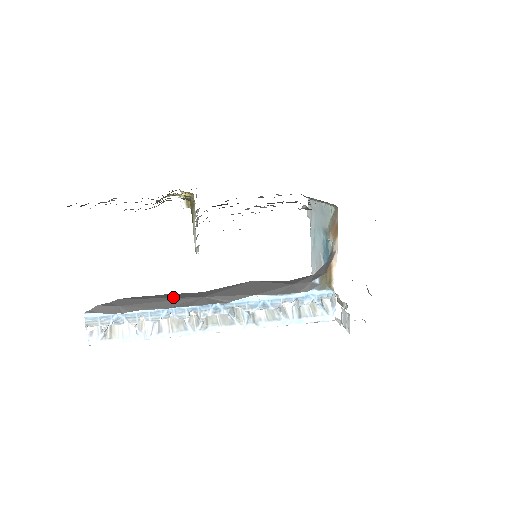
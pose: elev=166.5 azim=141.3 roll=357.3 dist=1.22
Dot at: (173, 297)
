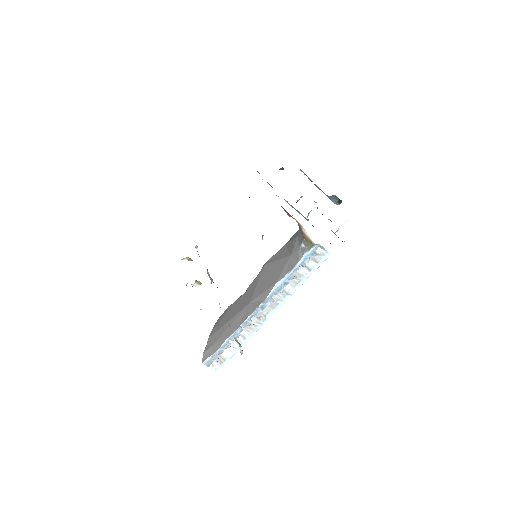
Dot at: (234, 315)
